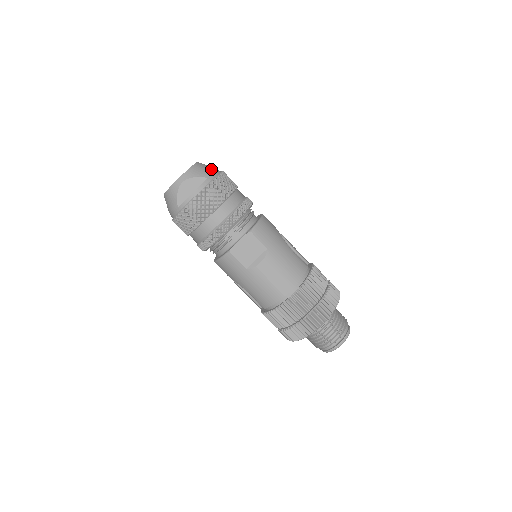
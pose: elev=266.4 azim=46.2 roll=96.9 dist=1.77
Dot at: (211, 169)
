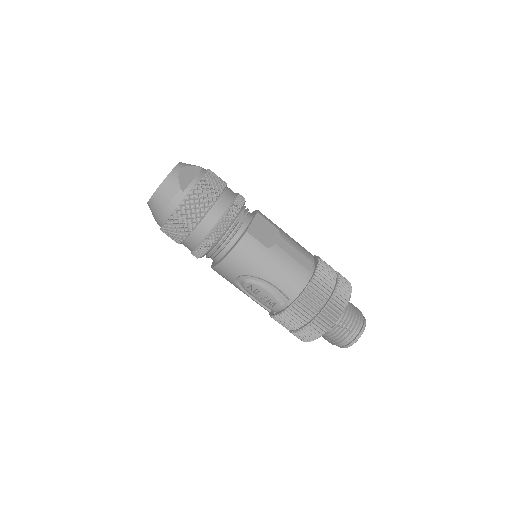
Dot at: occluded
